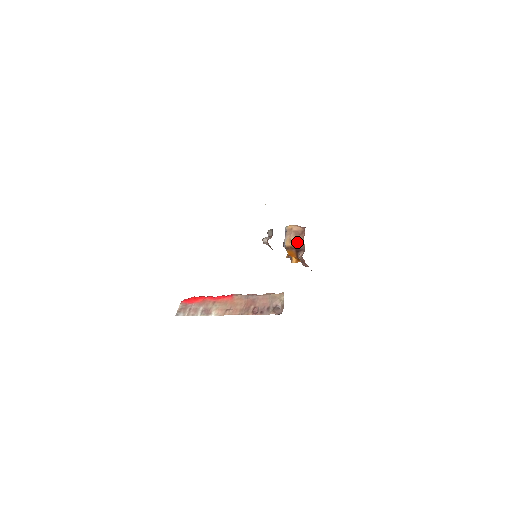
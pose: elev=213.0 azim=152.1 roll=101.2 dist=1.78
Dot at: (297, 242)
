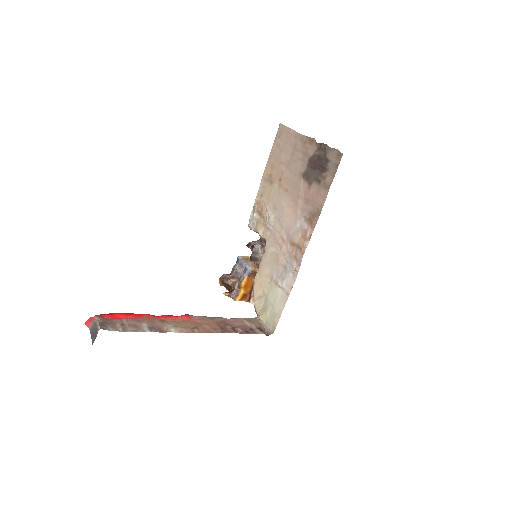
Dot at: occluded
